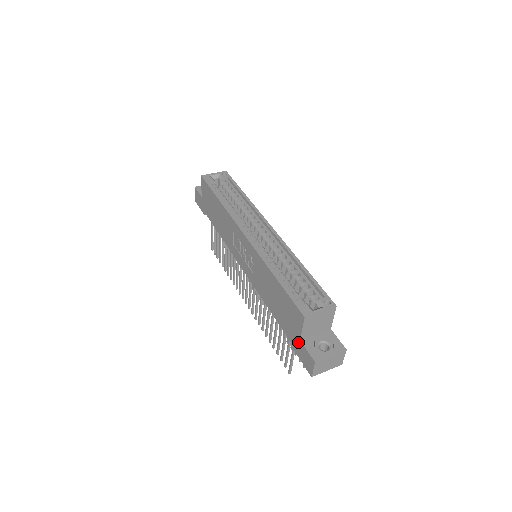
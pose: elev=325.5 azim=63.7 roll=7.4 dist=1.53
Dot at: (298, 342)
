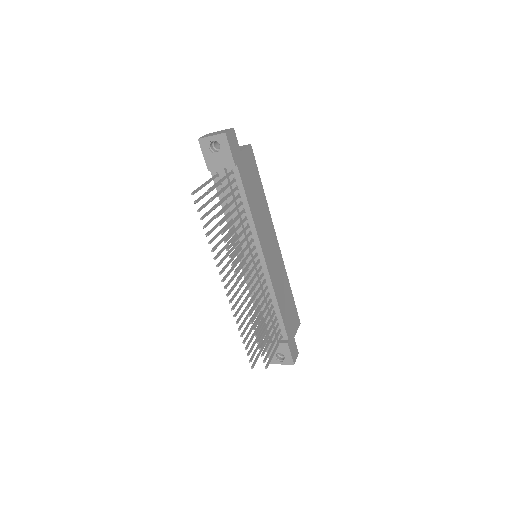
Dot at: occluded
